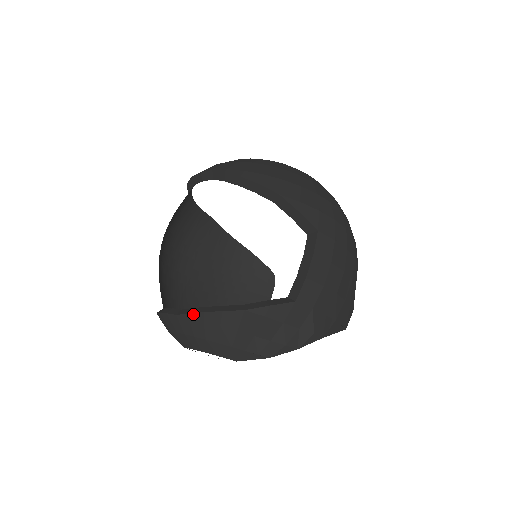
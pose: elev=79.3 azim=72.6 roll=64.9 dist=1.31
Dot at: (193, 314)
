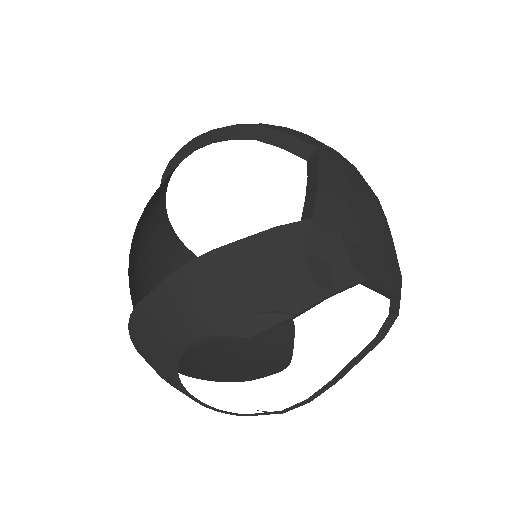
Dot at: (171, 276)
